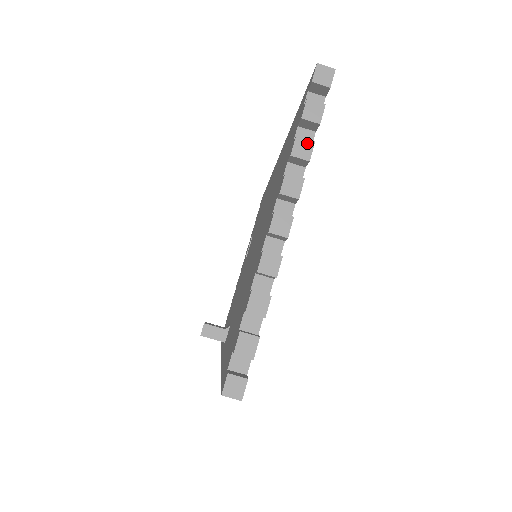
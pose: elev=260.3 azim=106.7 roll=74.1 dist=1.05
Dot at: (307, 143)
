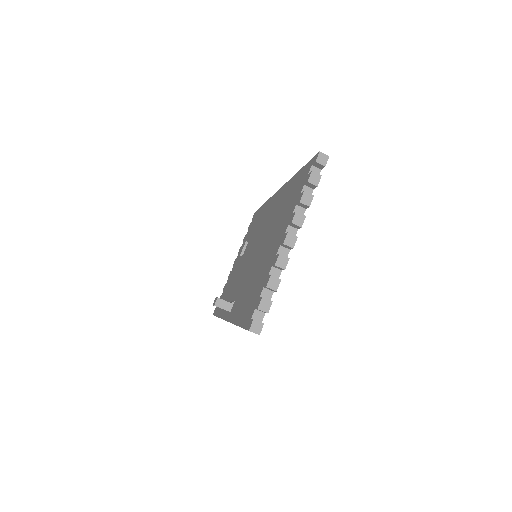
Dot at: (309, 196)
